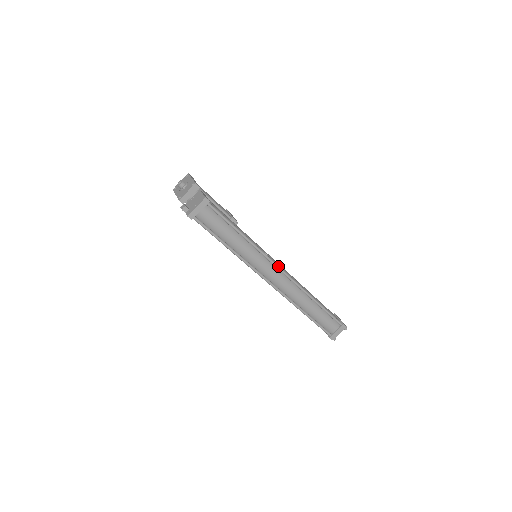
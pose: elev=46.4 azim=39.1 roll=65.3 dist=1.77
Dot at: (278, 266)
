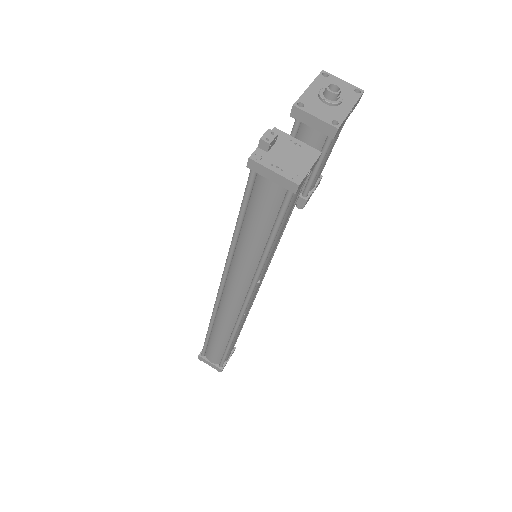
Dot at: (248, 301)
